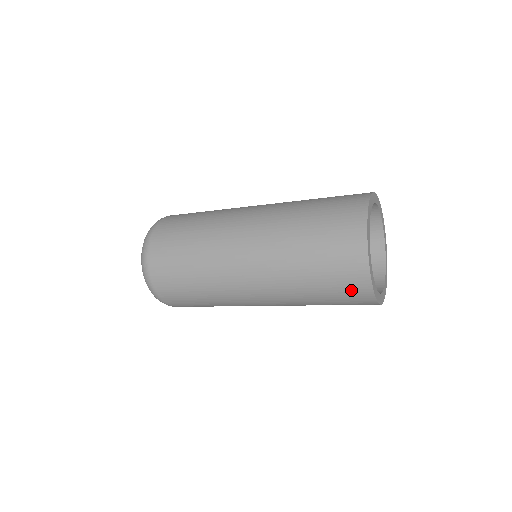
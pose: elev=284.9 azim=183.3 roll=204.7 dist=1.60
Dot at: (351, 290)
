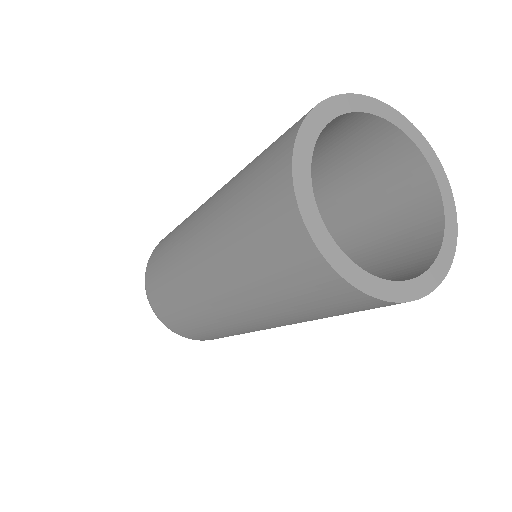
Dot at: (269, 187)
